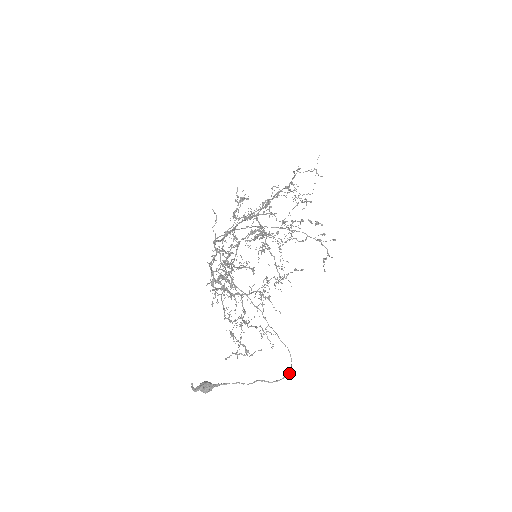
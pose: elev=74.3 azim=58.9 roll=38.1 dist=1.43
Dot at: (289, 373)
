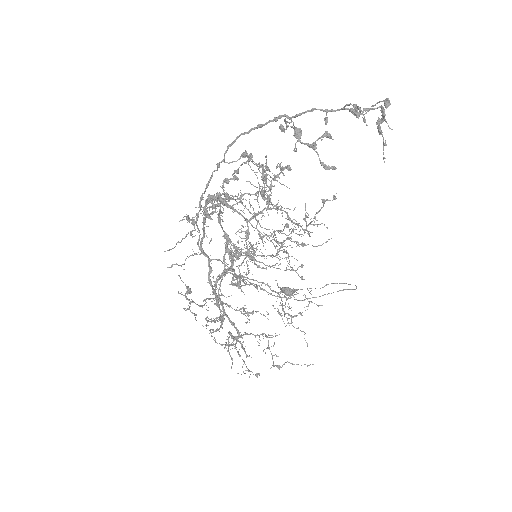
Dot at: (356, 287)
